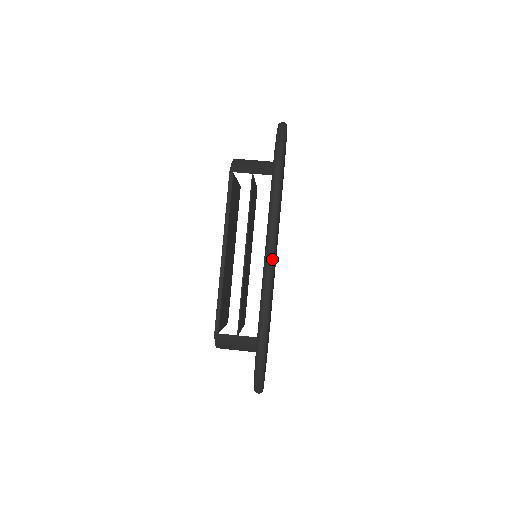
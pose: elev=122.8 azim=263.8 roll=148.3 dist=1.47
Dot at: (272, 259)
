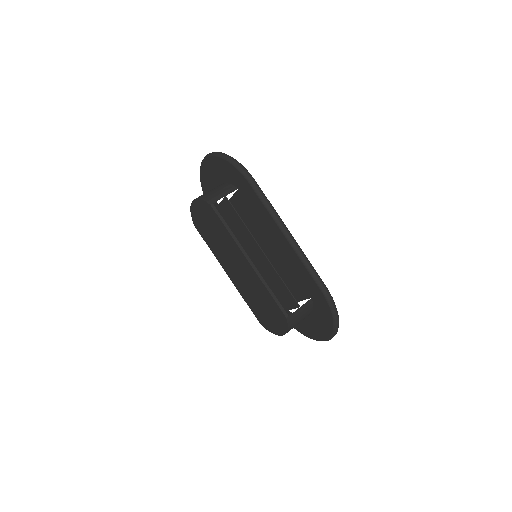
Dot at: (291, 235)
